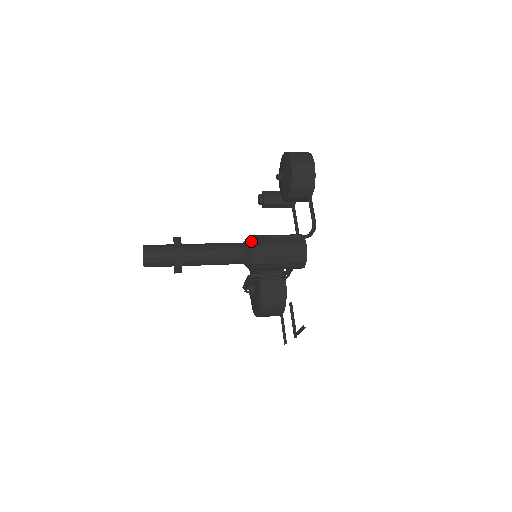
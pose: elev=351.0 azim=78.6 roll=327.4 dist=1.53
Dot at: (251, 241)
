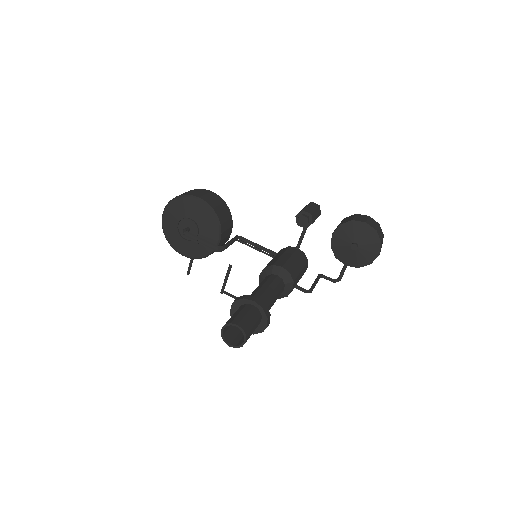
Dot at: (293, 285)
